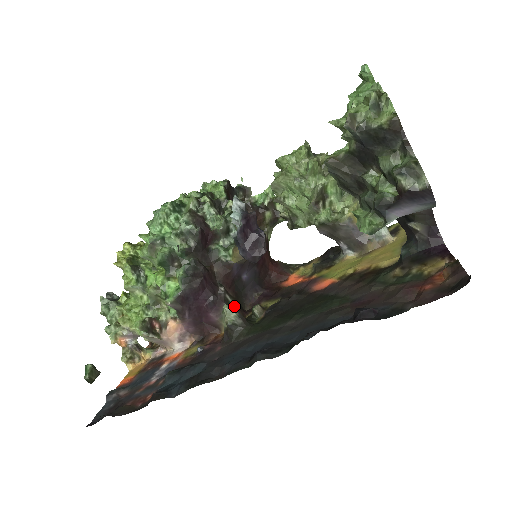
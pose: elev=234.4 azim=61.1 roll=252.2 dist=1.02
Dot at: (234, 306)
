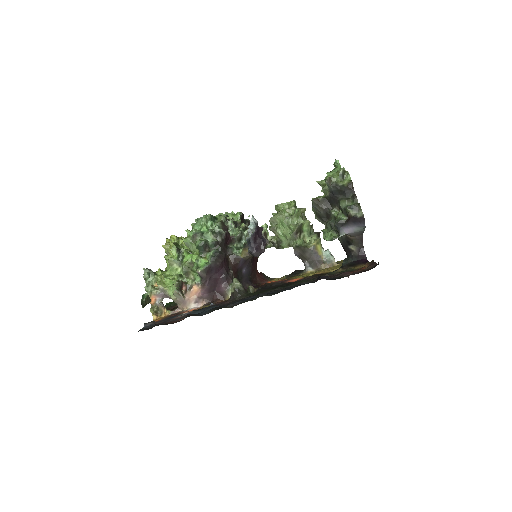
Dot at: occluded
